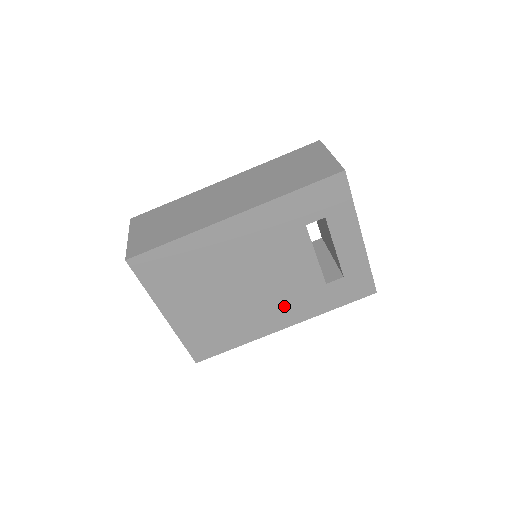
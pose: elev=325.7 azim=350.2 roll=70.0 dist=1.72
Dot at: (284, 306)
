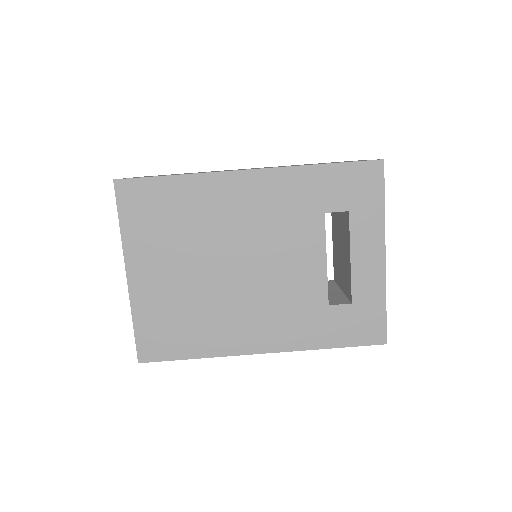
Dot at: (270, 318)
